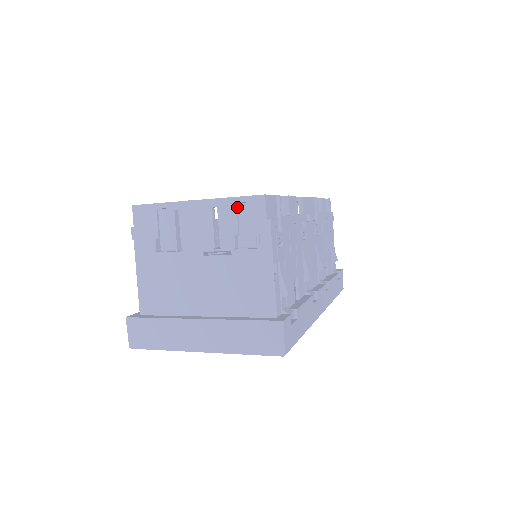
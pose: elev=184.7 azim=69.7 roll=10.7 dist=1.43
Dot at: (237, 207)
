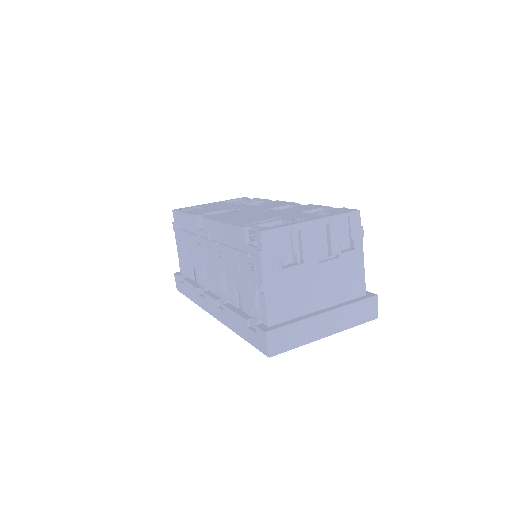
Dot at: (342, 221)
